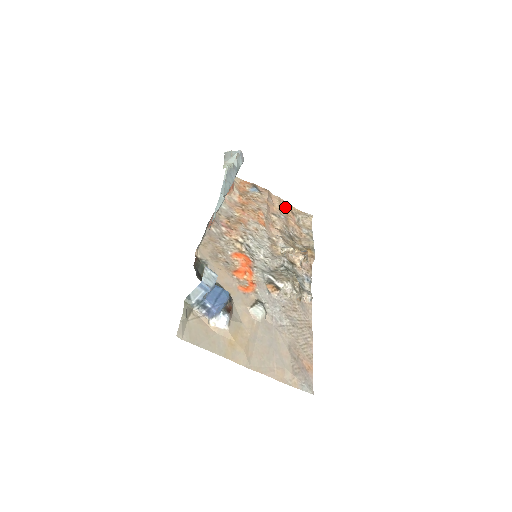
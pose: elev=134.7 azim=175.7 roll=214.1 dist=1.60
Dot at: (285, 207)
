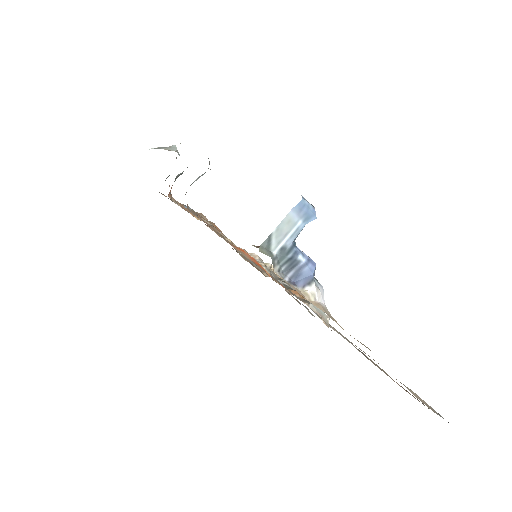
Dot at: occluded
